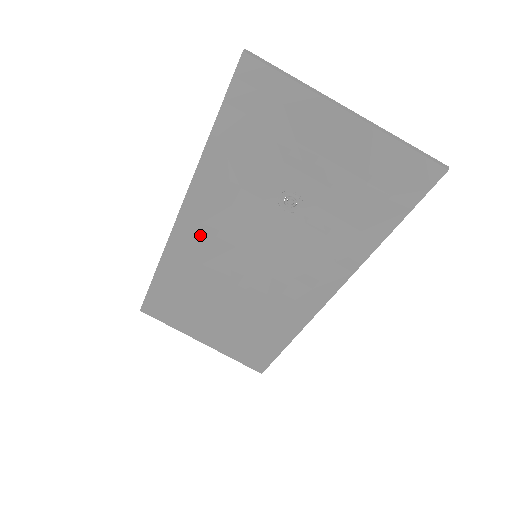
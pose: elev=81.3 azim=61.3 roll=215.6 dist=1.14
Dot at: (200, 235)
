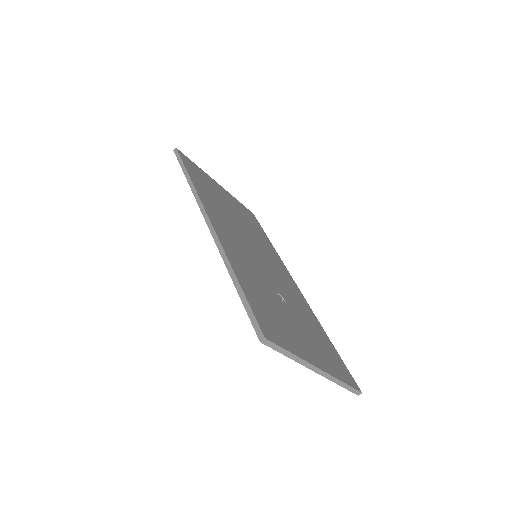
Dot at: occluded
